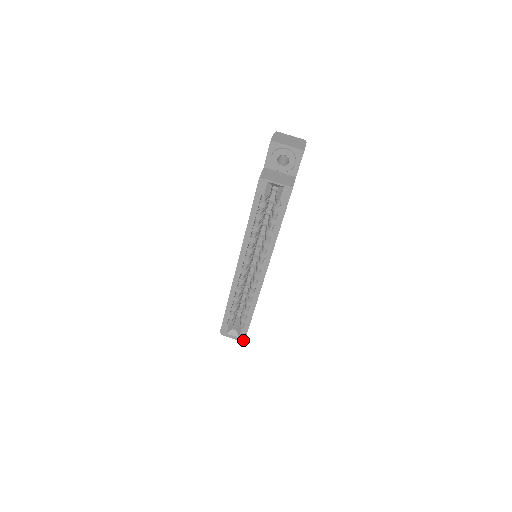
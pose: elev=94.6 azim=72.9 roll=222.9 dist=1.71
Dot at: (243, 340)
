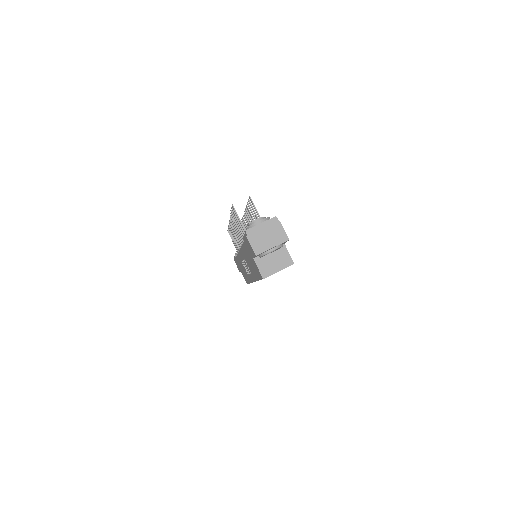
Dot at: occluded
